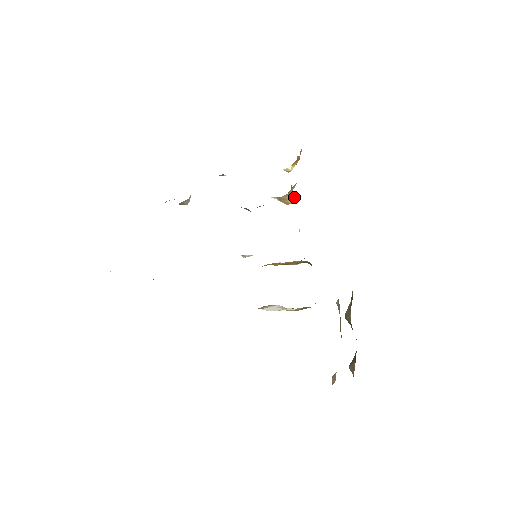
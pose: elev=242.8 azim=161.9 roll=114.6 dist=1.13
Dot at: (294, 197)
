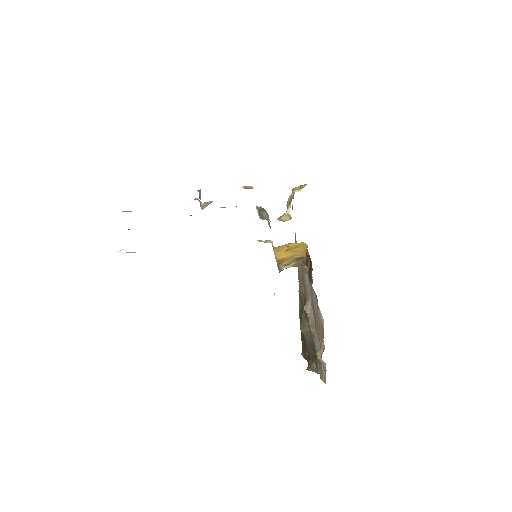
Dot at: (288, 218)
